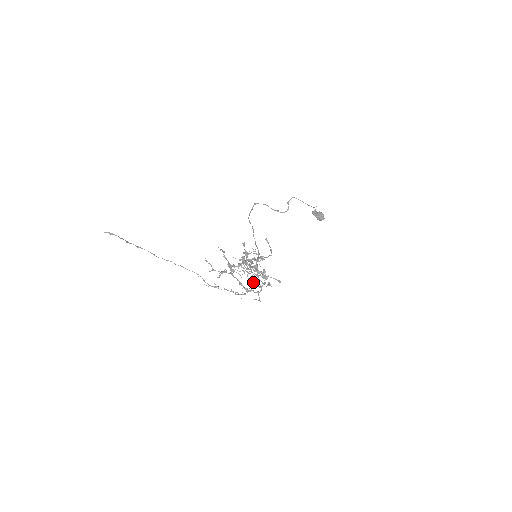
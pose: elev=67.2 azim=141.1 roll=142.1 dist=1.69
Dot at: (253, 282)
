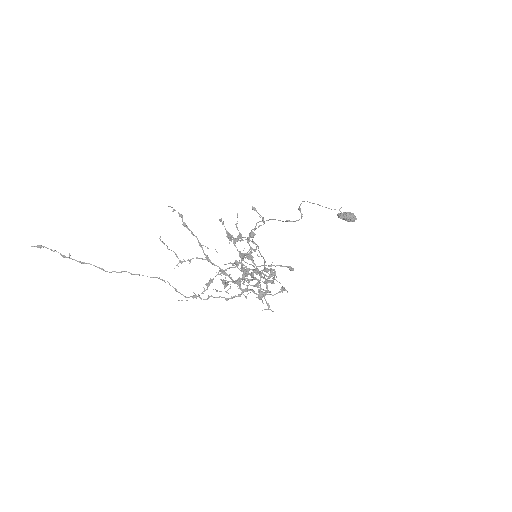
Dot at: (254, 285)
